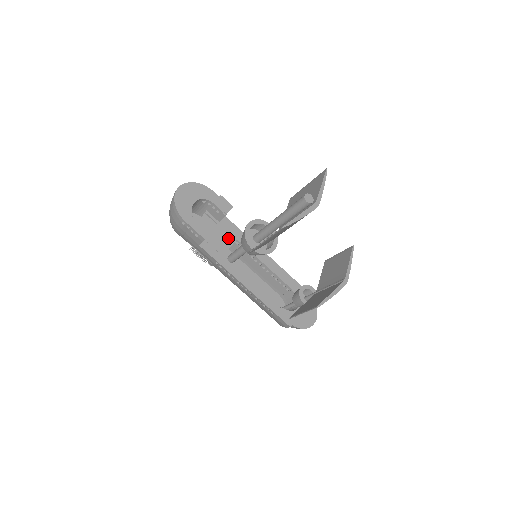
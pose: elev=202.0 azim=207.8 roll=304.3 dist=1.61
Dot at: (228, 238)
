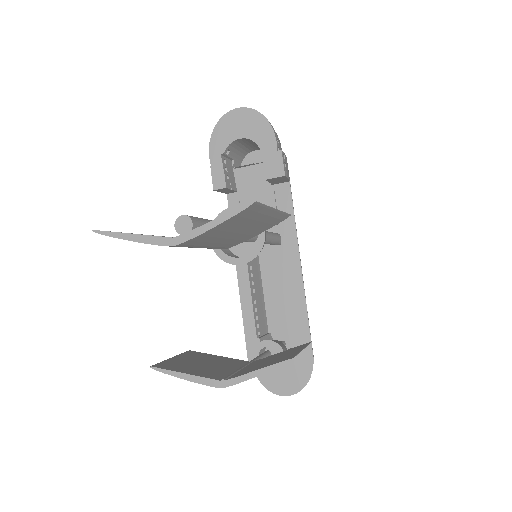
Dot at: occluded
